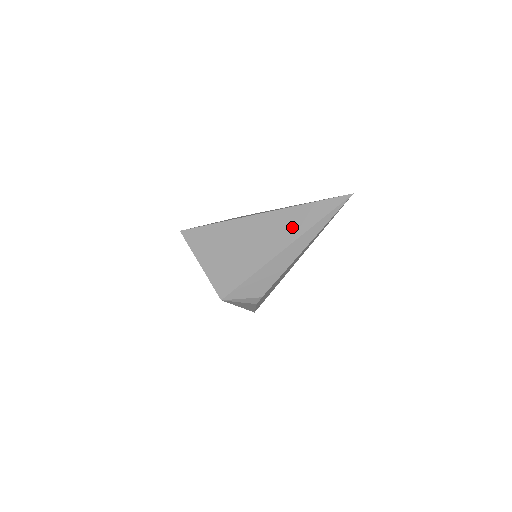
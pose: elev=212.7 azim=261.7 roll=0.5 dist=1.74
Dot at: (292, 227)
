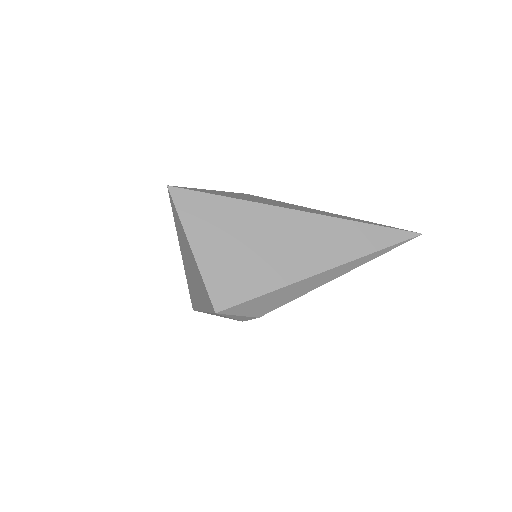
Dot at: (340, 246)
